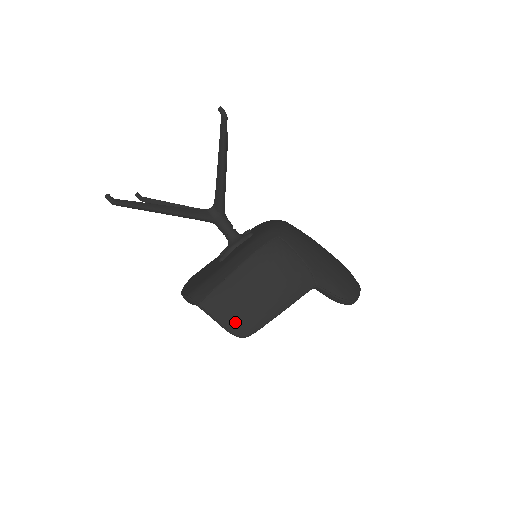
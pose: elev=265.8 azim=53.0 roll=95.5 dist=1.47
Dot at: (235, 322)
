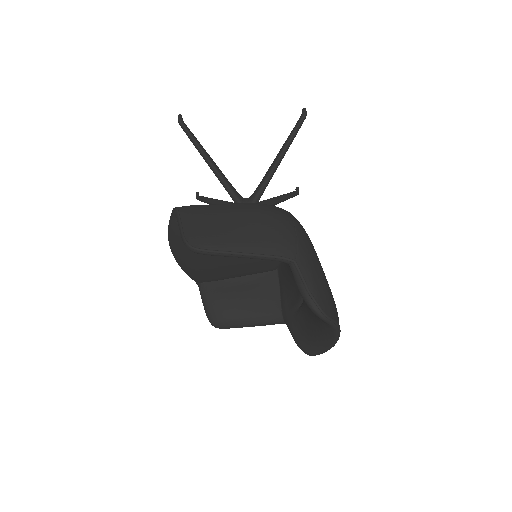
Dot at: (196, 232)
